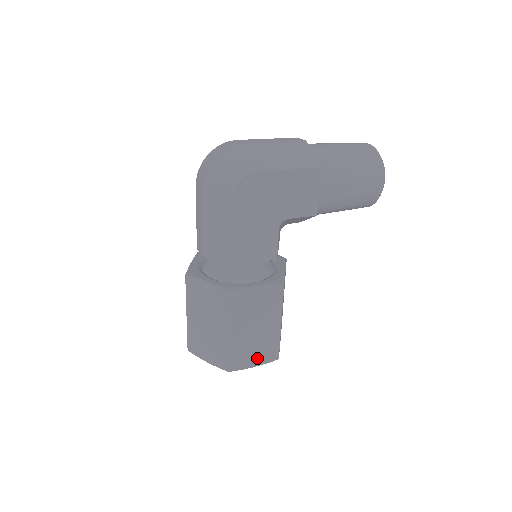
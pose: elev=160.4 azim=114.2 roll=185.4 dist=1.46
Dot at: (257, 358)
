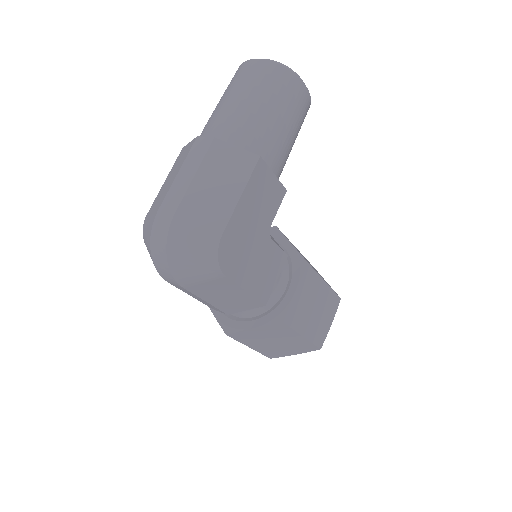
Dot at: (329, 318)
